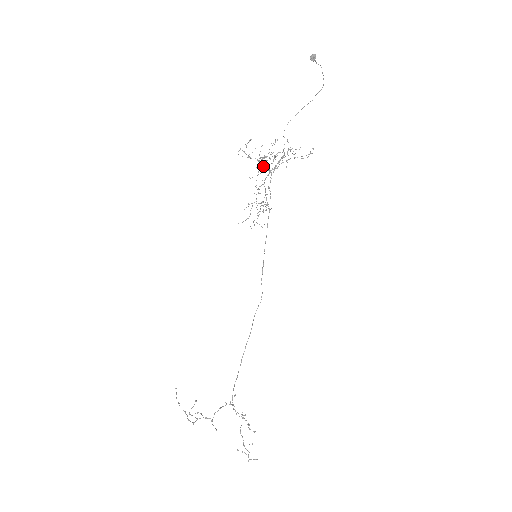
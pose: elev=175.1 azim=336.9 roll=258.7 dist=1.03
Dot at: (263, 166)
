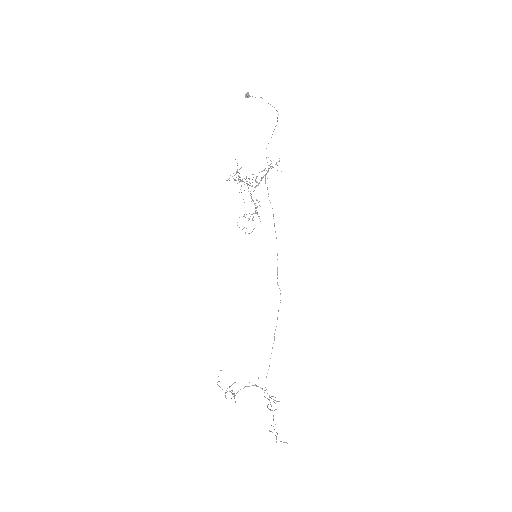
Dot at: (248, 184)
